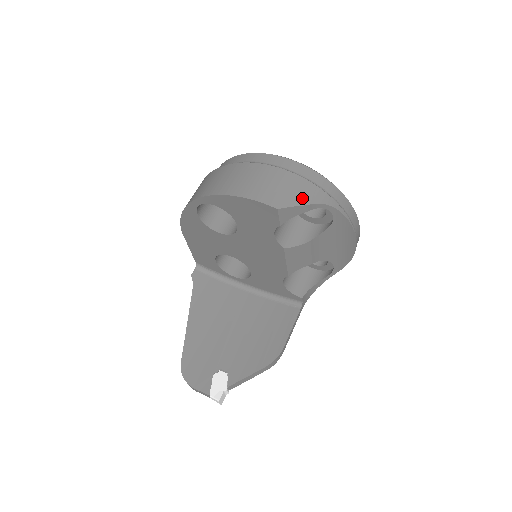
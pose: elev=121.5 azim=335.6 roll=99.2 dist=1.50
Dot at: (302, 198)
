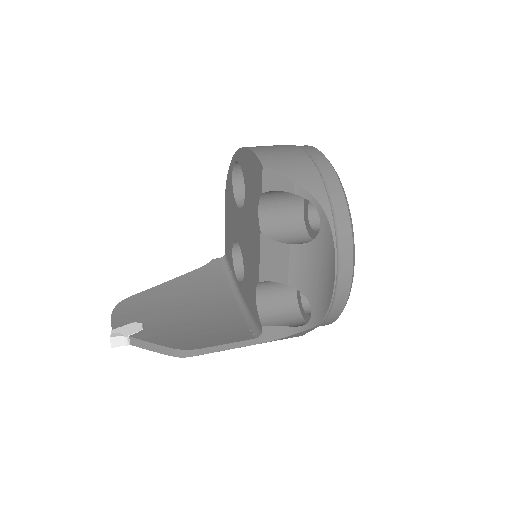
Dot at: (296, 176)
